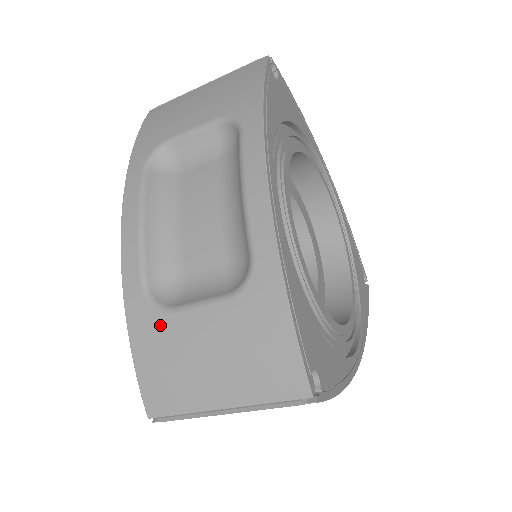
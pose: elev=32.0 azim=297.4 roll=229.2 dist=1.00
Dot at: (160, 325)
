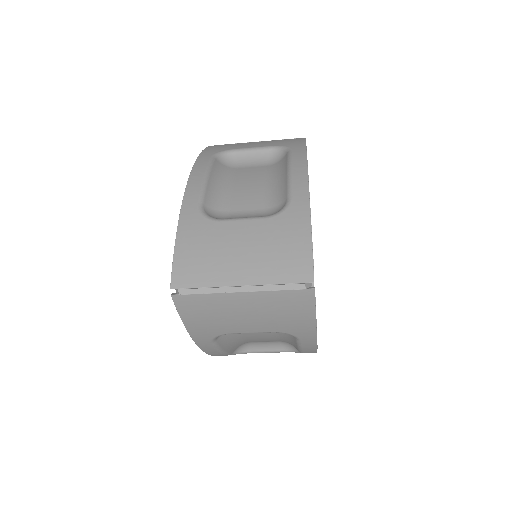
Dot at: (207, 226)
